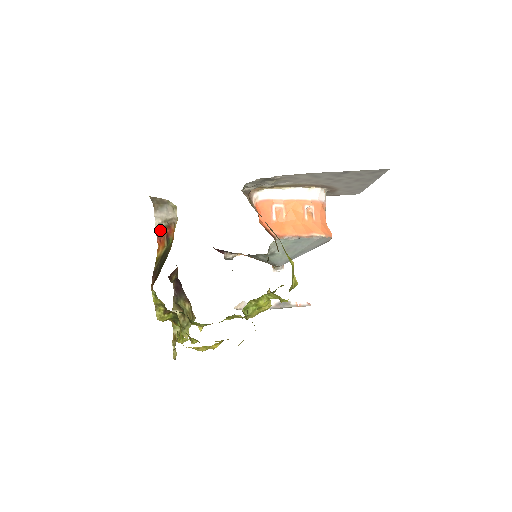
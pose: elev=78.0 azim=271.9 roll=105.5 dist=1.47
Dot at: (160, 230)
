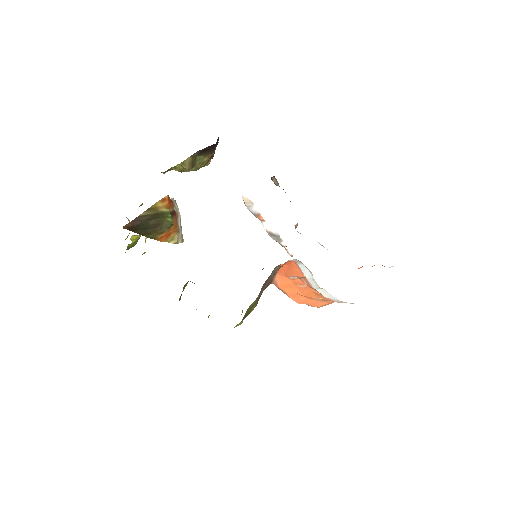
Dot at: (173, 202)
